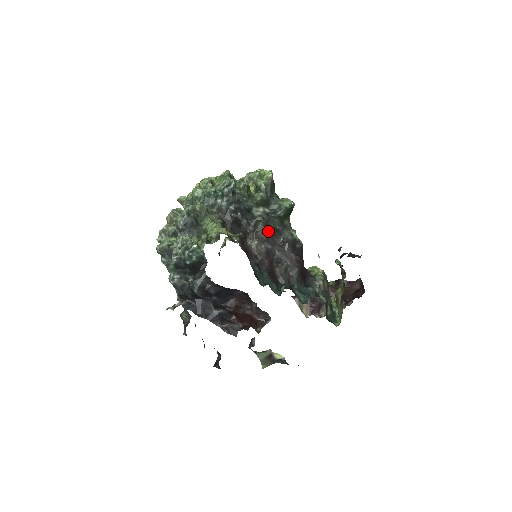
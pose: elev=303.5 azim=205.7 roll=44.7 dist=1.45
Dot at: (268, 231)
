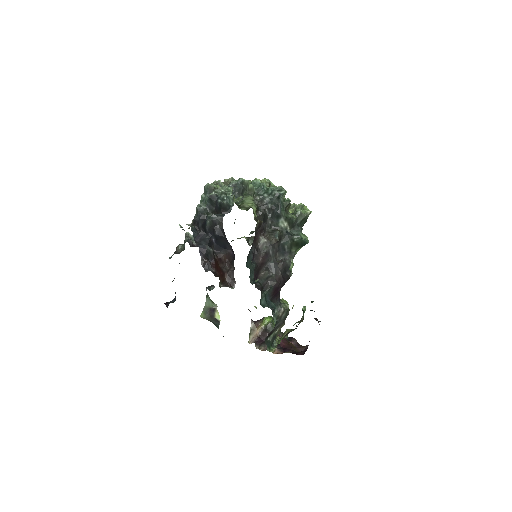
Dot at: (278, 242)
